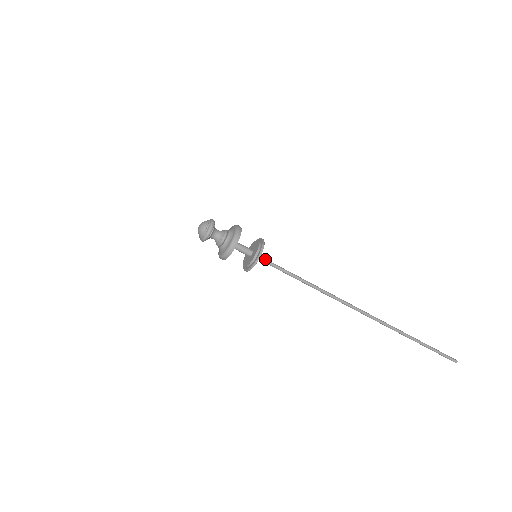
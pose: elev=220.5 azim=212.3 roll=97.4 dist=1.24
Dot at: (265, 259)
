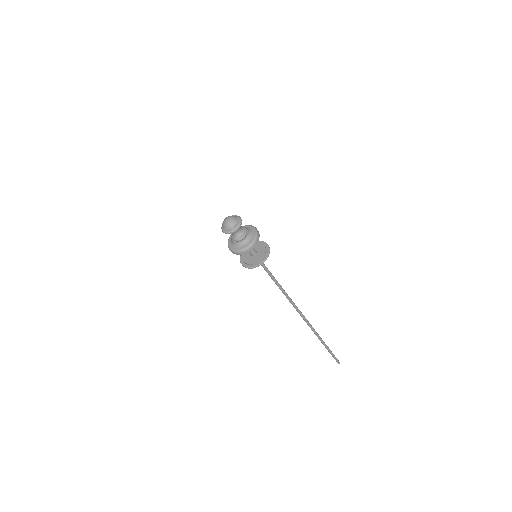
Dot at: occluded
